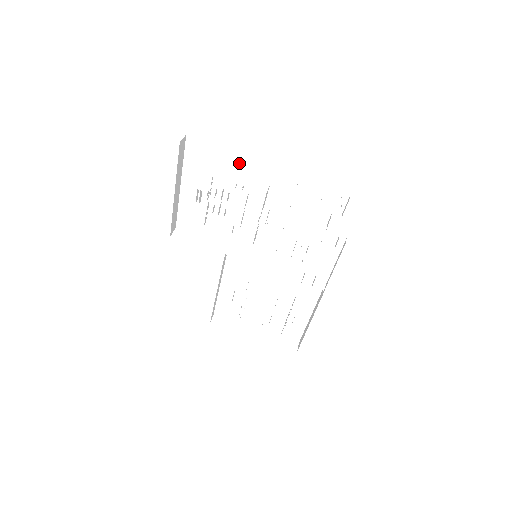
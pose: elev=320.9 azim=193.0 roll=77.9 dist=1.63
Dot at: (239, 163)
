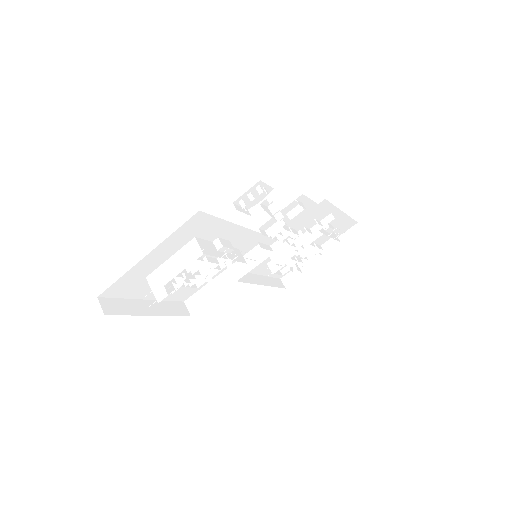
Dot at: (154, 260)
